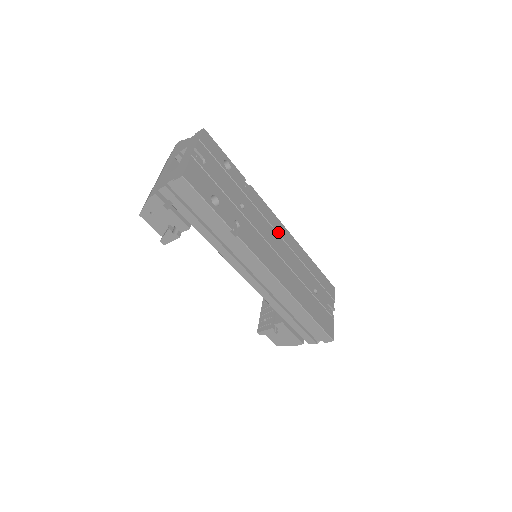
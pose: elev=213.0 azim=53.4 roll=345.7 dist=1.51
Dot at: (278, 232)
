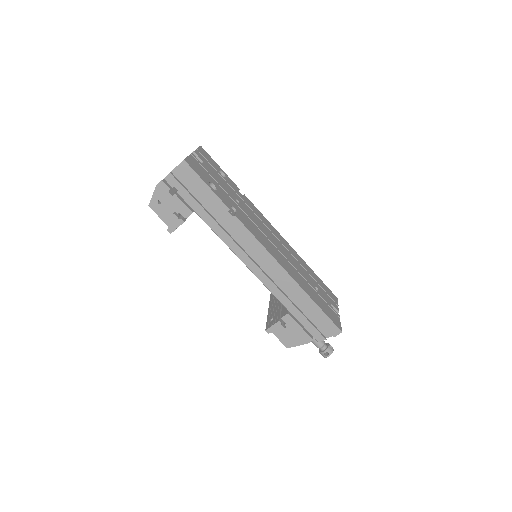
Dot at: (273, 233)
